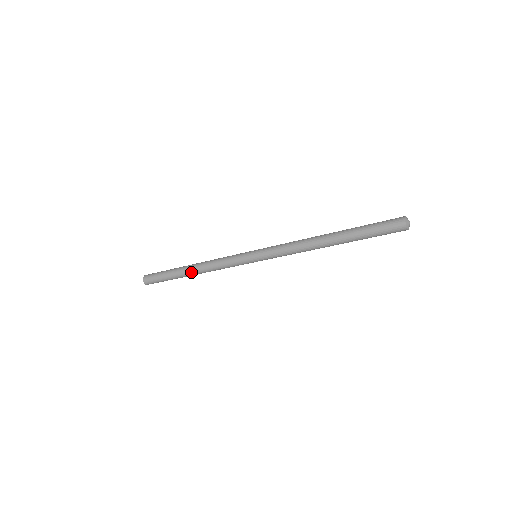
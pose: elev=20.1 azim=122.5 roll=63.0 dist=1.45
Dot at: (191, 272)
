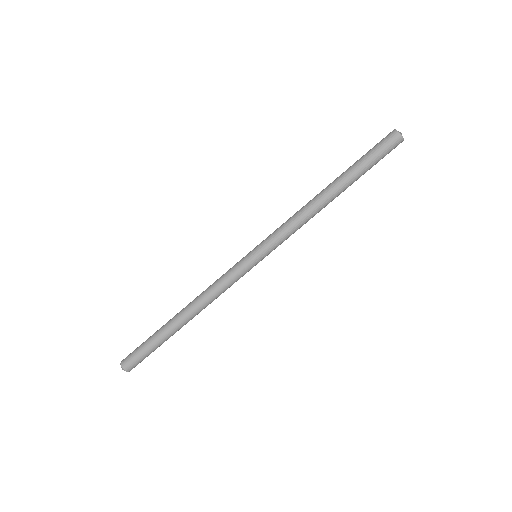
Dot at: (180, 312)
